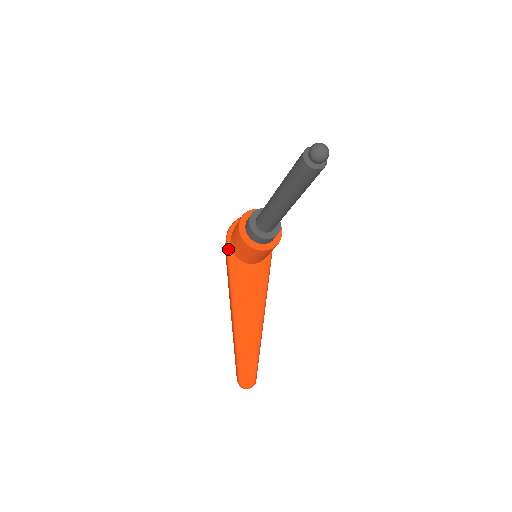
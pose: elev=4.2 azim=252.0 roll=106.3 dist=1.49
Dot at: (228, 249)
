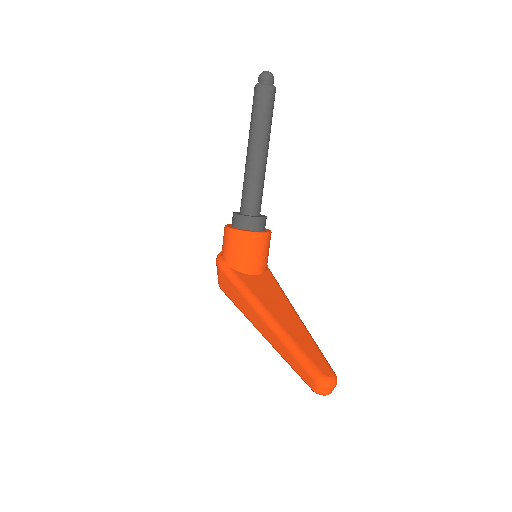
Dot at: (224, 269)
